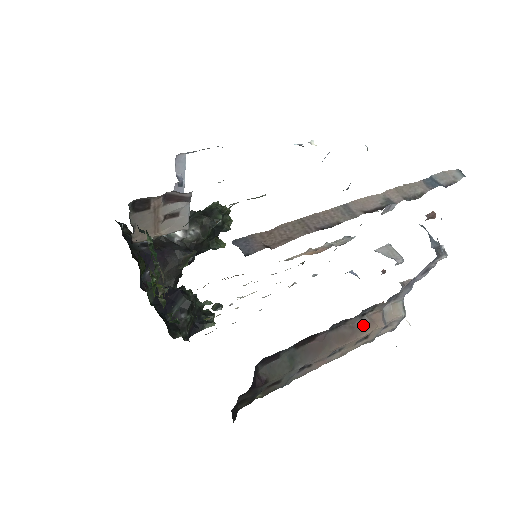
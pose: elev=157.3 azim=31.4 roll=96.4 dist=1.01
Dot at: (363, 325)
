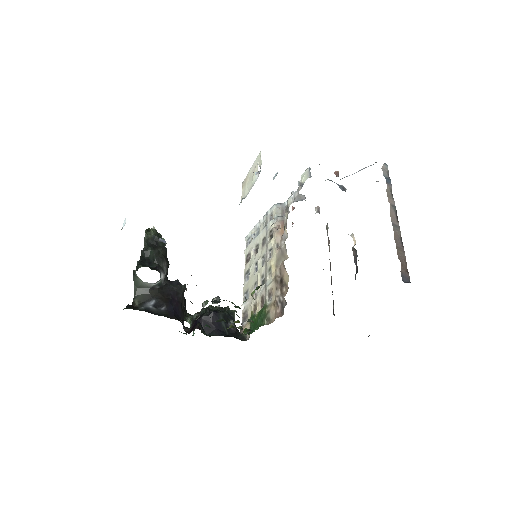
Dot at: occluded
